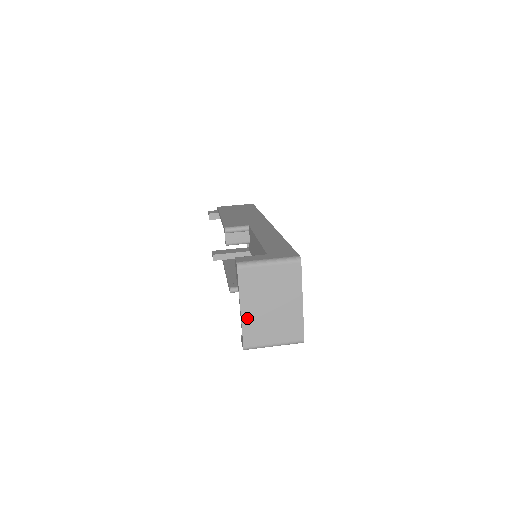
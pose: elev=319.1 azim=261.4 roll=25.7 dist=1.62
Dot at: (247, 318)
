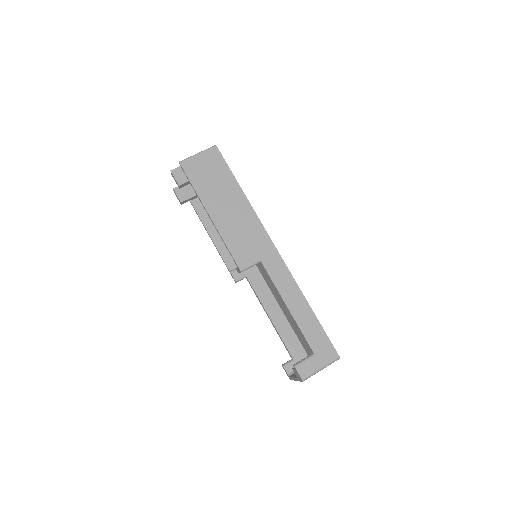
Dot at: occluded
